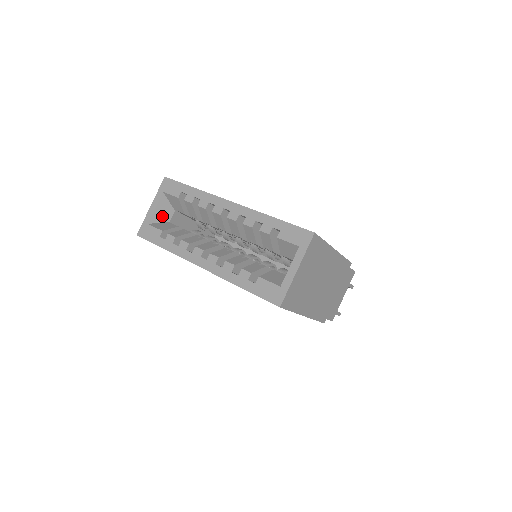
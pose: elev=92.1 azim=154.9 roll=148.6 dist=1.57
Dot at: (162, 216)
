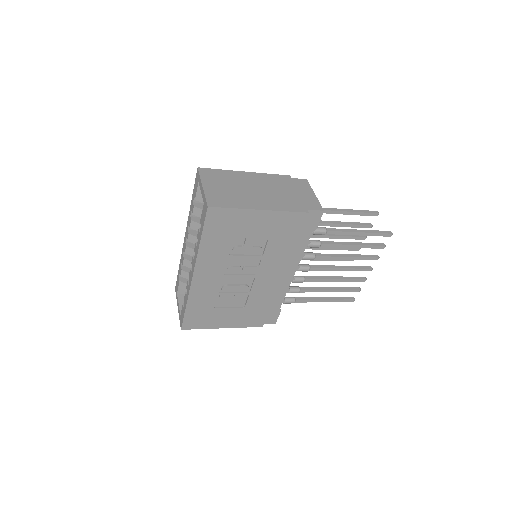
Dot at: occluded
